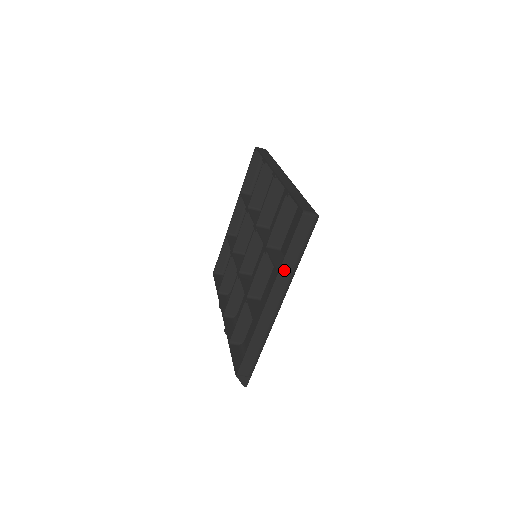
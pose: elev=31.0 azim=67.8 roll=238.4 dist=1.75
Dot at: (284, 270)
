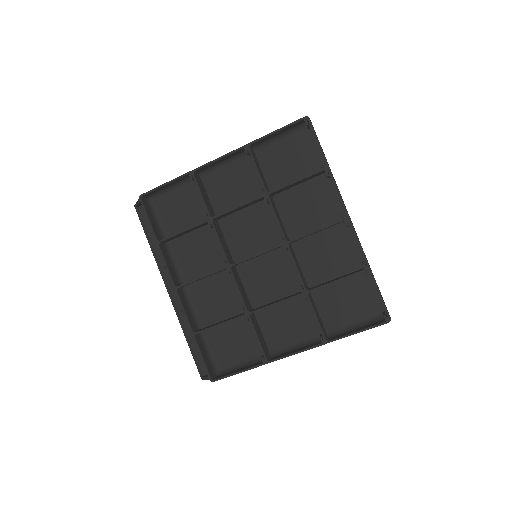
Dot at: (332, 341)
